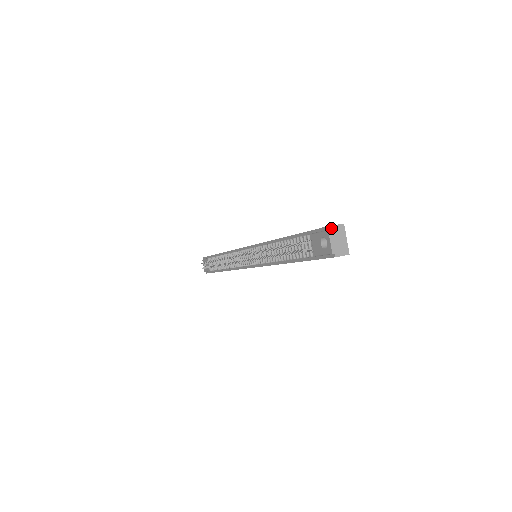
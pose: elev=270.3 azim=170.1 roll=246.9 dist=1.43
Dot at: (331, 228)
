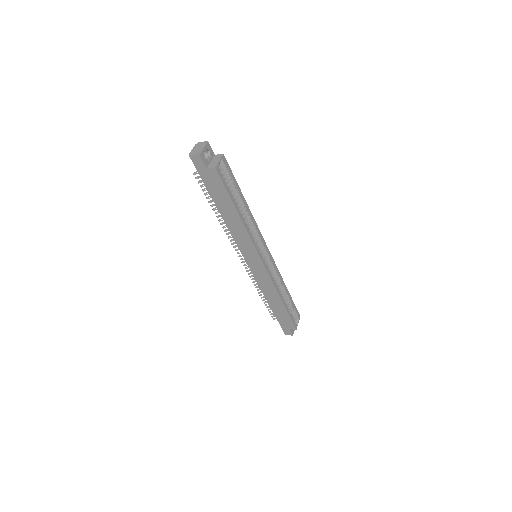
Dot at: (198, 143)
